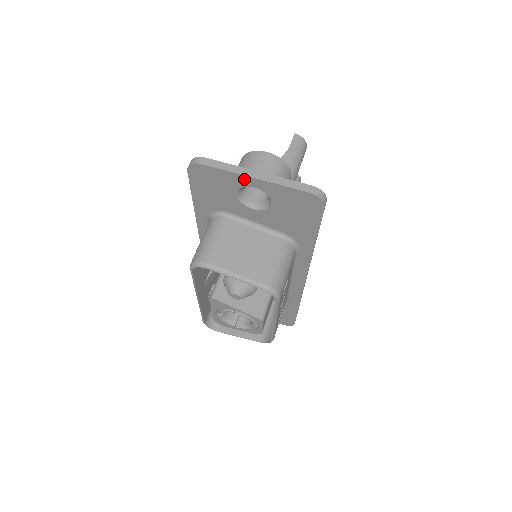
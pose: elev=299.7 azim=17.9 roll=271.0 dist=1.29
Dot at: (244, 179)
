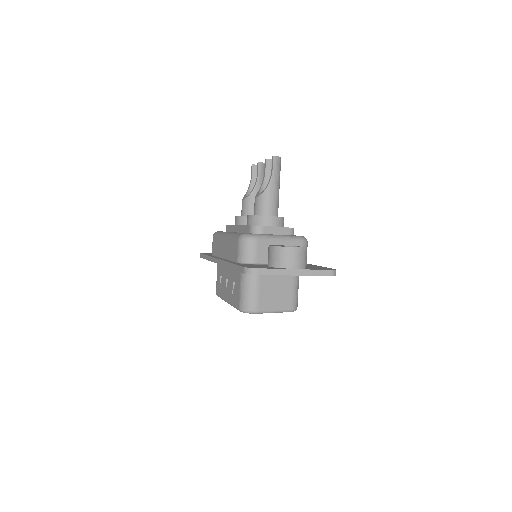
Dot at: occluded
